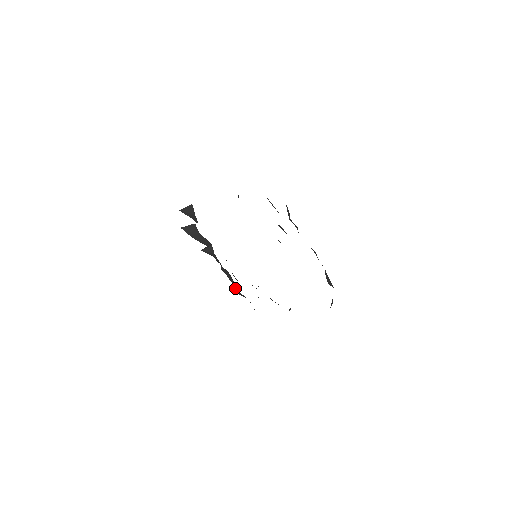
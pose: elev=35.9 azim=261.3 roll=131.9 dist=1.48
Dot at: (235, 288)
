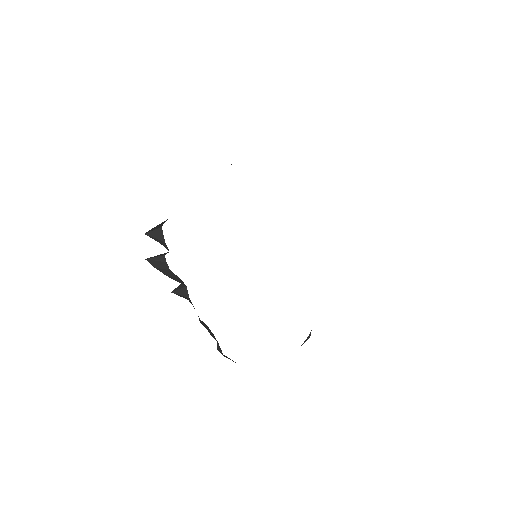
Dot at: (219, 349)
